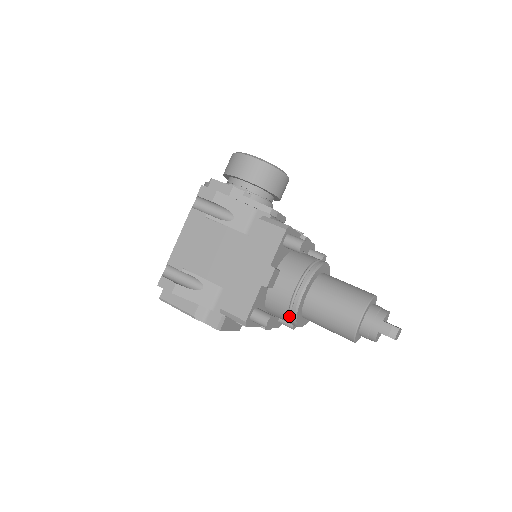
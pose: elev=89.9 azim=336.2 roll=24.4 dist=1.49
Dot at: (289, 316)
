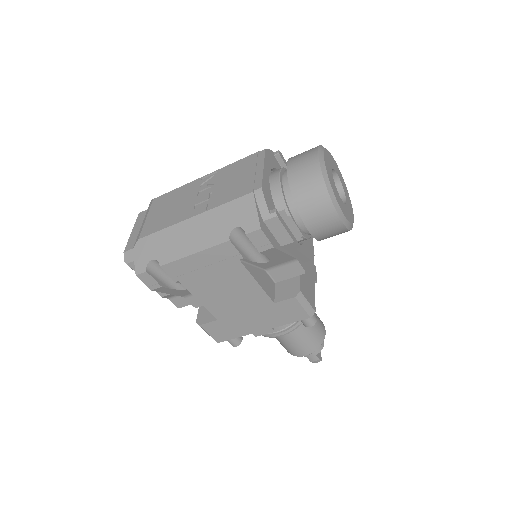
Dot at: occluded
